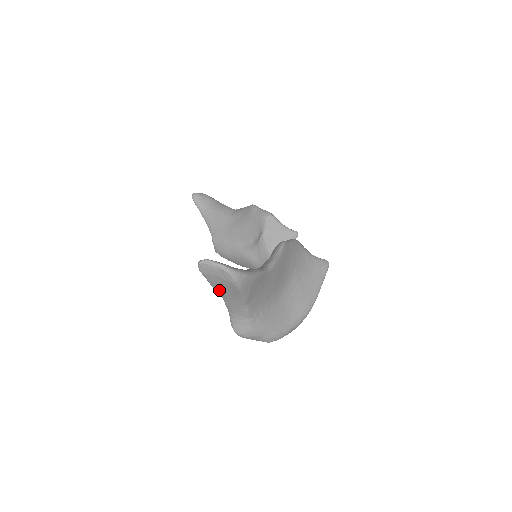
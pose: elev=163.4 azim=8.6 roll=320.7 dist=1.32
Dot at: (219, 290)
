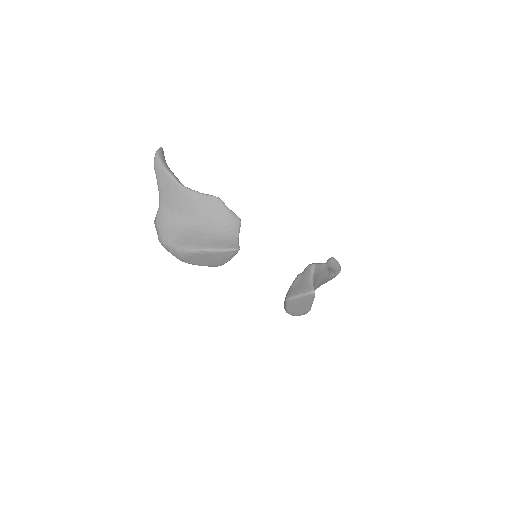
Dot at: occluded
